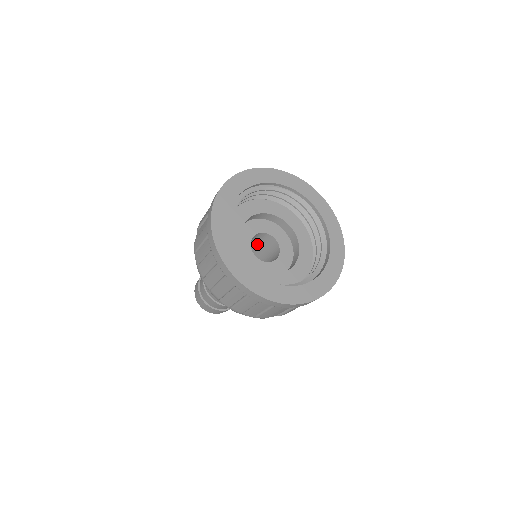
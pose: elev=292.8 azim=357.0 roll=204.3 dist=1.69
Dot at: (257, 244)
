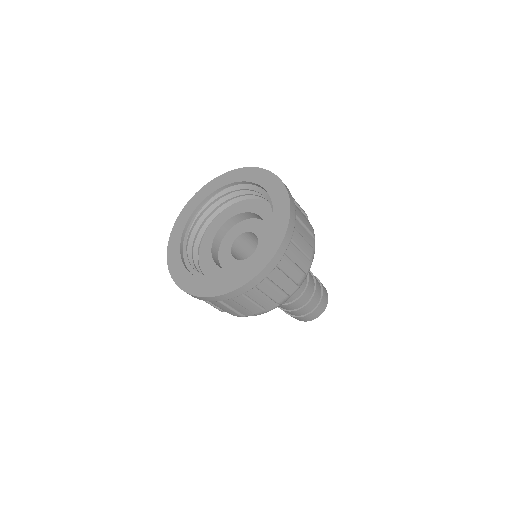
Dot at: (255, 246)
